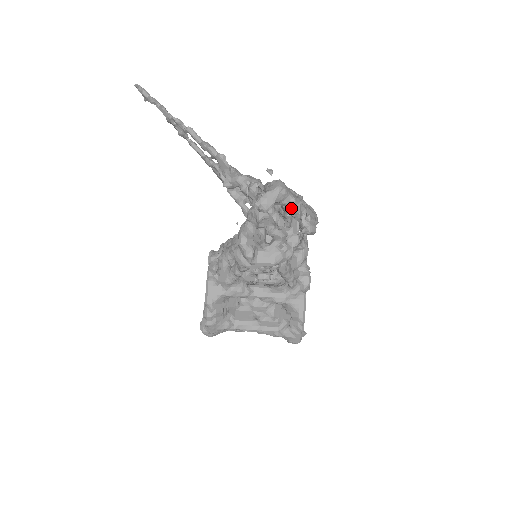
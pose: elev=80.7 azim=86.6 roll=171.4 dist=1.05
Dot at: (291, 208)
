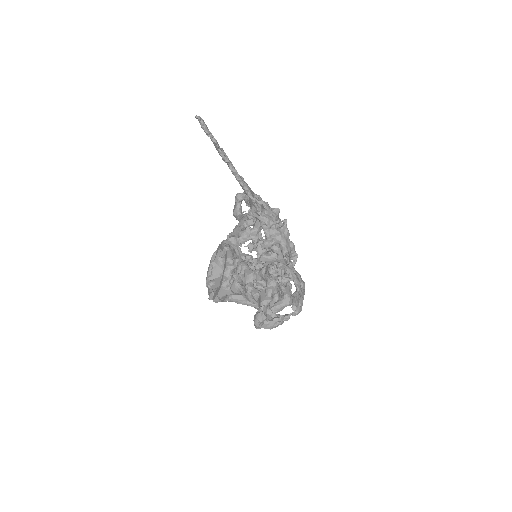
Dot at: occluded
